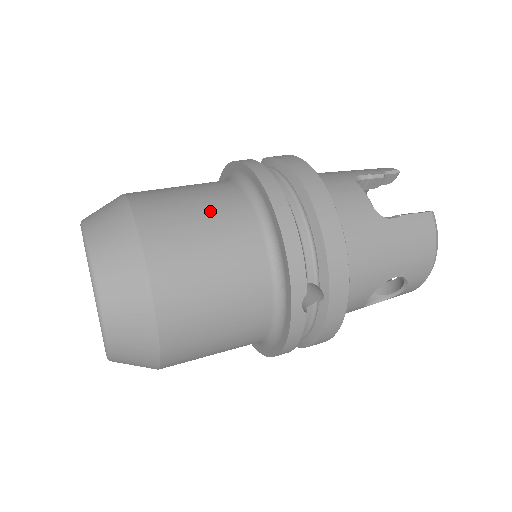
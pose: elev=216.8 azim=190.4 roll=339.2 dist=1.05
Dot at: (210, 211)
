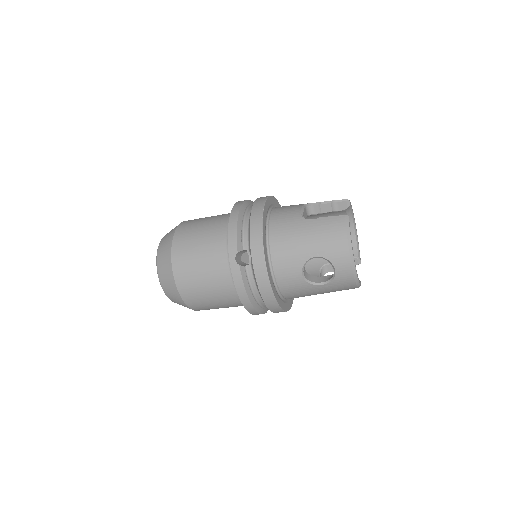
Dot at: (211, 220)
